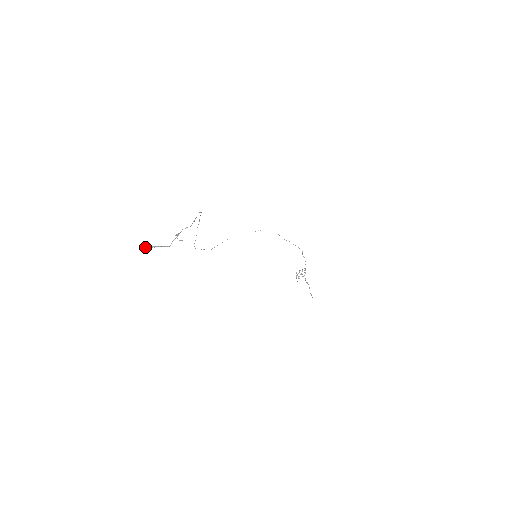
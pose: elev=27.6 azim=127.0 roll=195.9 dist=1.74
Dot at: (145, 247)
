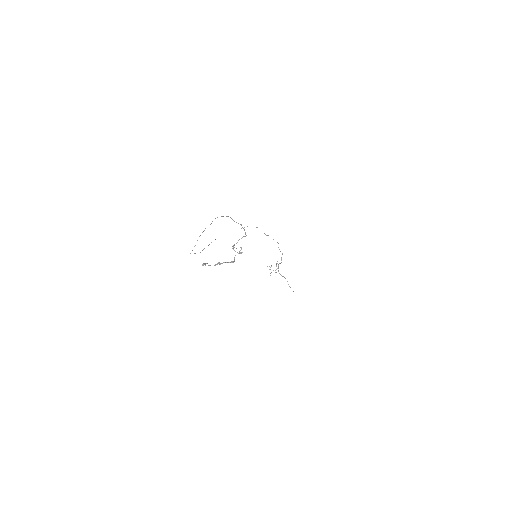
Dot at: (205, 265)
